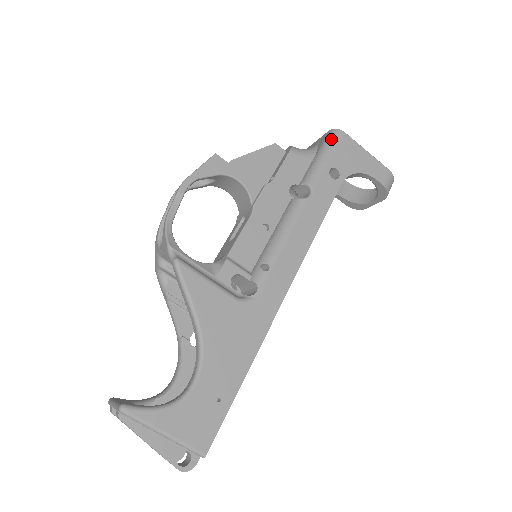
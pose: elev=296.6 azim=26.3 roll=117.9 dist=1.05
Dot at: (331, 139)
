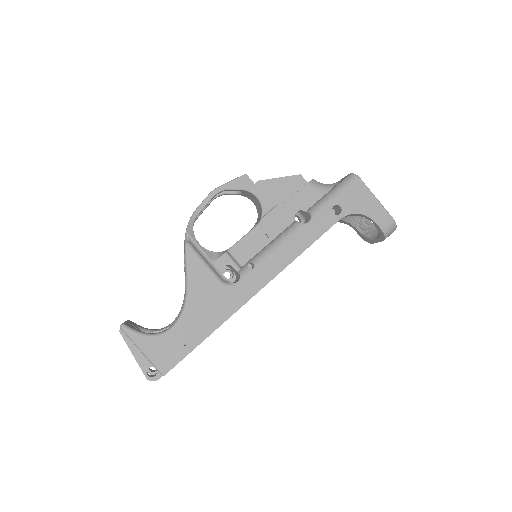
Dot at: (346, 181)
